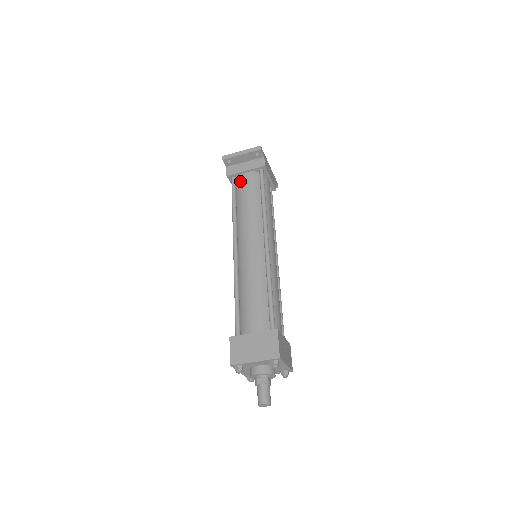
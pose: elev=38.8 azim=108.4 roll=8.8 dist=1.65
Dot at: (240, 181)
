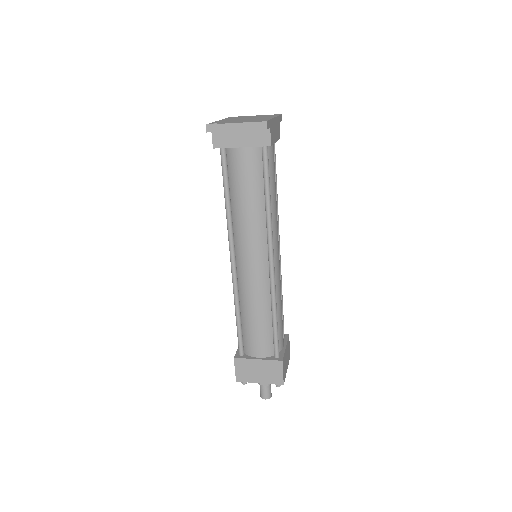
Dot at: (234, 159)
